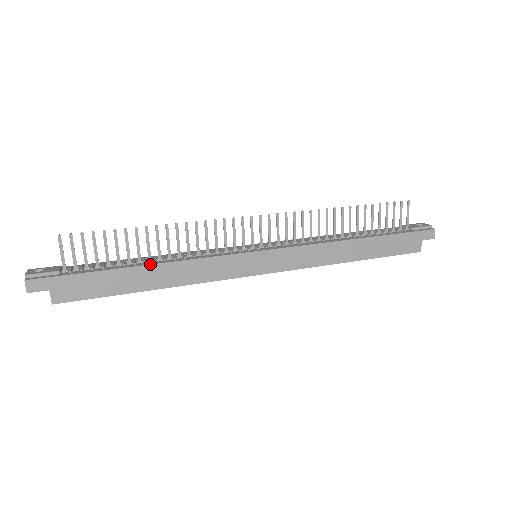
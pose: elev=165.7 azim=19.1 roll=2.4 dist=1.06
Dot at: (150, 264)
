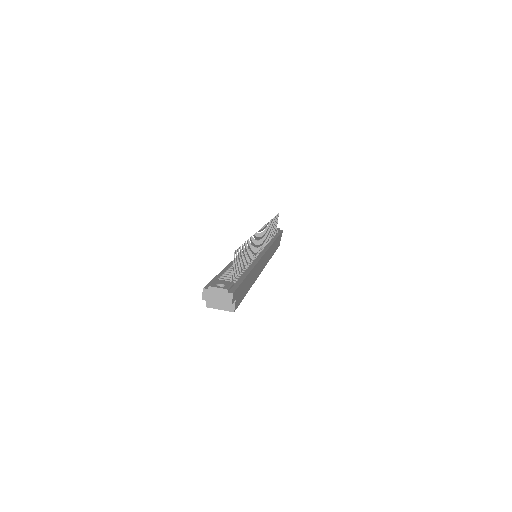
Dot at: (253, 268)
